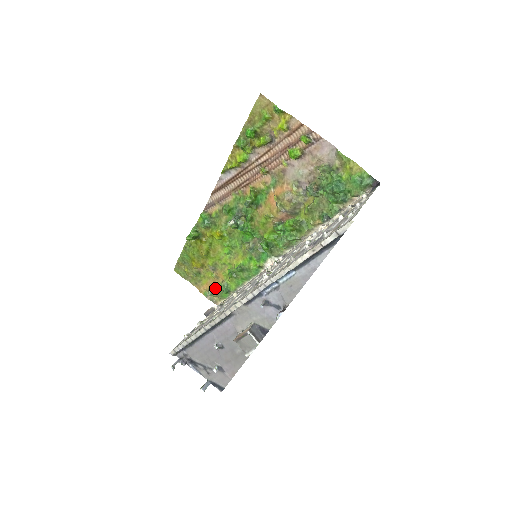
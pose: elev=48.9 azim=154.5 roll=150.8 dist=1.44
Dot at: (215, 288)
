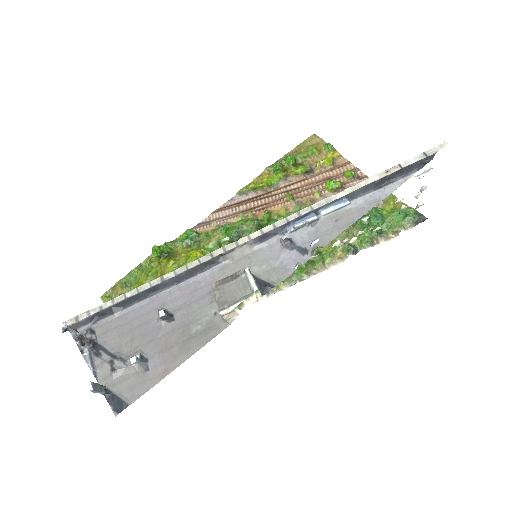
Dot at: occluded
